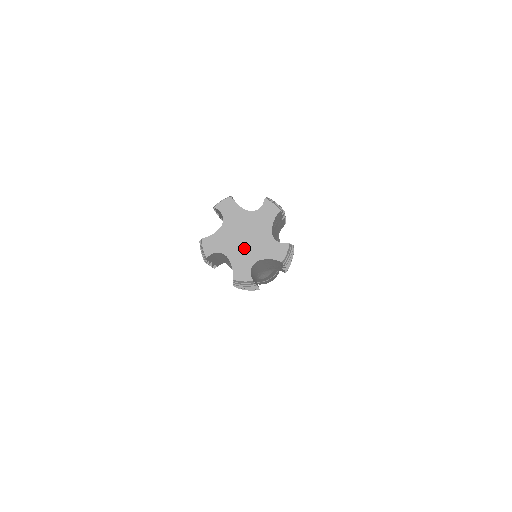
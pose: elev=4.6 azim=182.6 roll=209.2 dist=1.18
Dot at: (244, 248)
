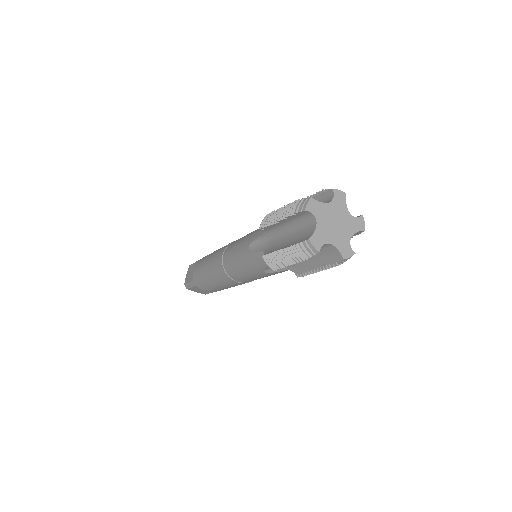
Dot at: (330, 229)
